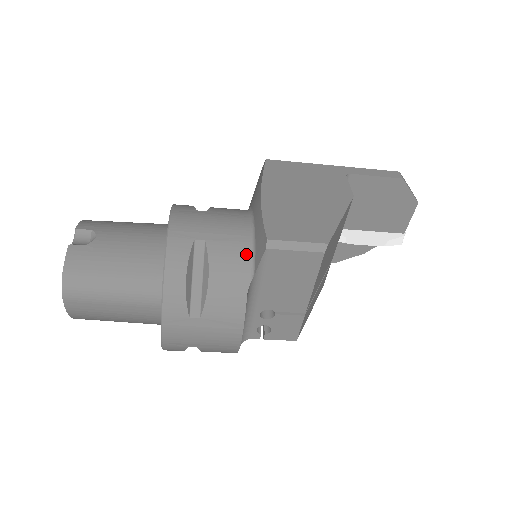
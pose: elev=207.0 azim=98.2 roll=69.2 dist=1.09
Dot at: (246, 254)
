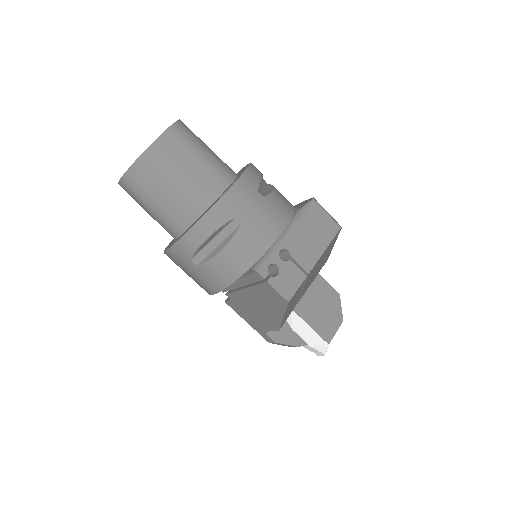
Dot at: occluded
